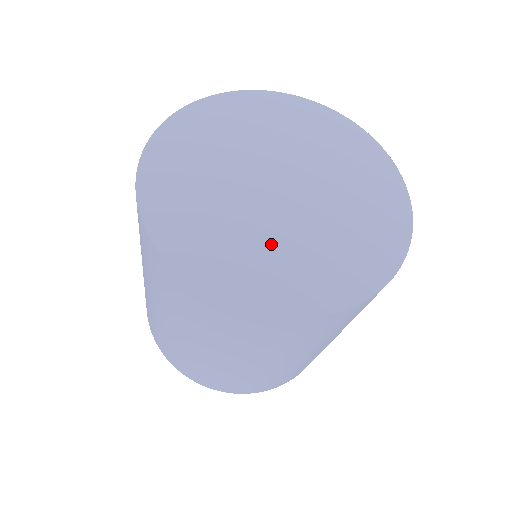
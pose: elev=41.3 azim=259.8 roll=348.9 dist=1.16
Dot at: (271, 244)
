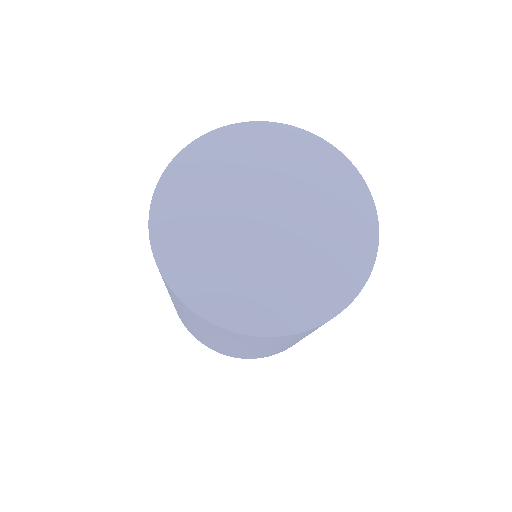
Dot at: (247, 272)
